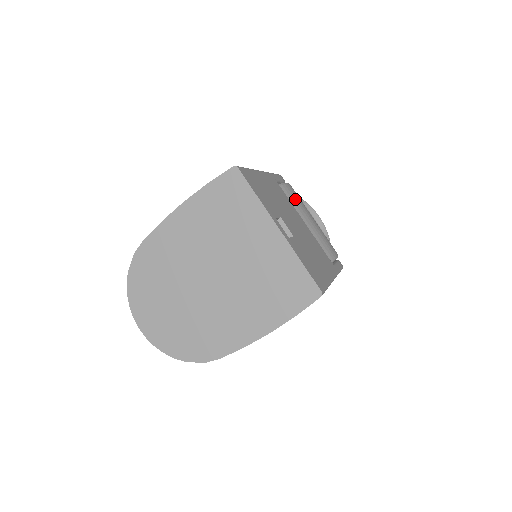
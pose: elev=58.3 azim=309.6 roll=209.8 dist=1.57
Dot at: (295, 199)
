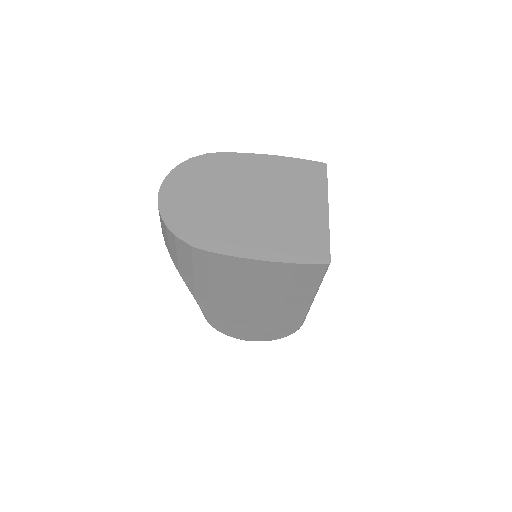
Dot at: occluded
